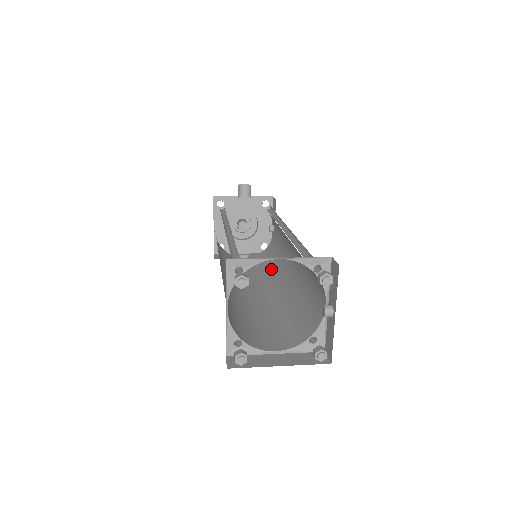
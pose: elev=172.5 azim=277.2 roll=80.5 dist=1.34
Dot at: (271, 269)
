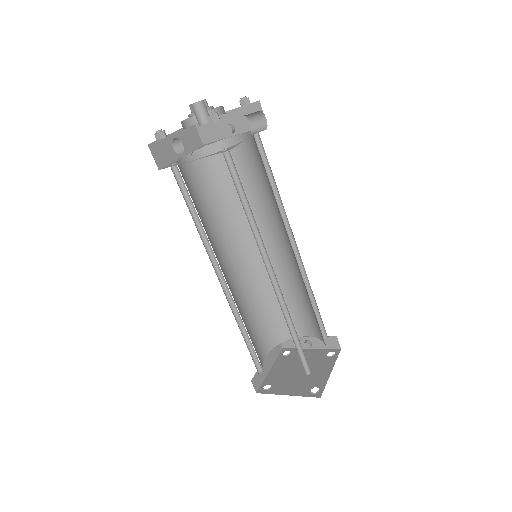
Dot at: (229, 214)
